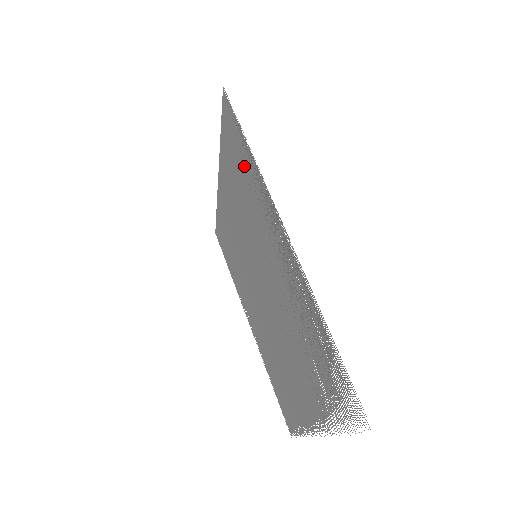
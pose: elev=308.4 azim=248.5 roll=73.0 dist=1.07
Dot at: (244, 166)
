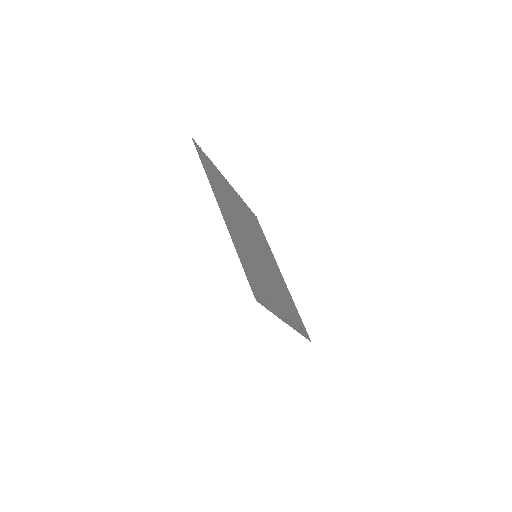
Dot at: (262, 291)
